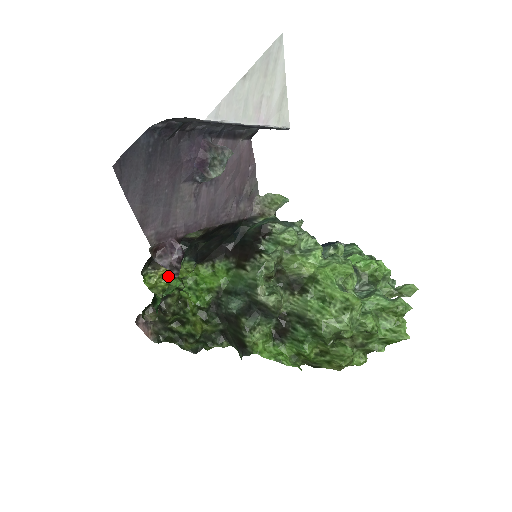
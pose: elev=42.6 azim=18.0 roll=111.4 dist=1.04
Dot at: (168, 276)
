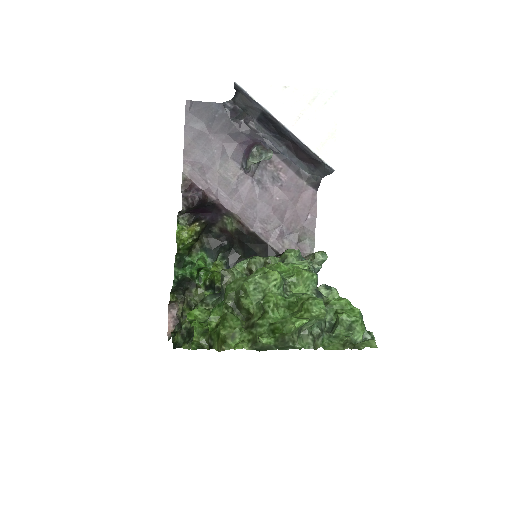
Dot at: (193, 236)
